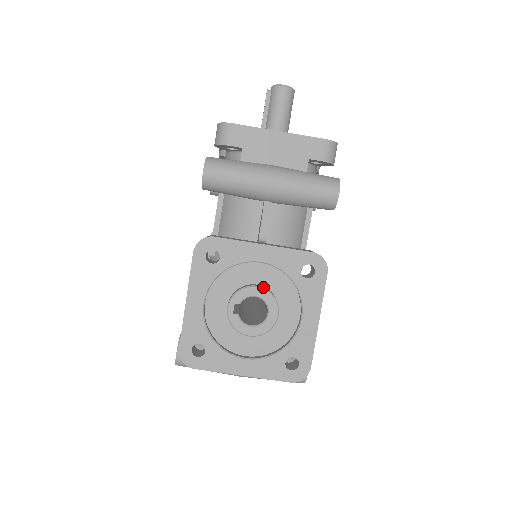
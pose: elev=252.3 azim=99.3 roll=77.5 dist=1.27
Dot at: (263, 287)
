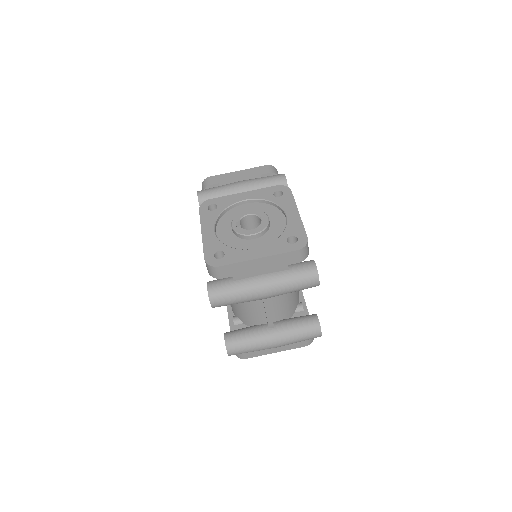
Dot at: (252, 209)
